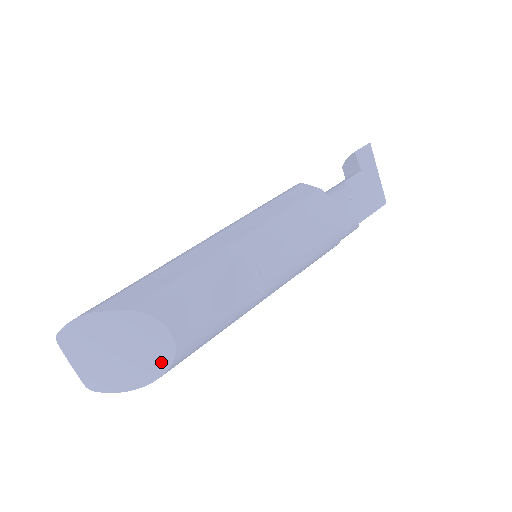
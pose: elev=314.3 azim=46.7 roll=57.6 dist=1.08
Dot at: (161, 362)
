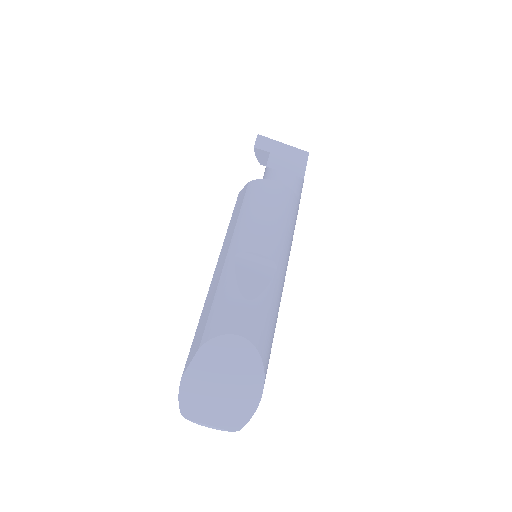
Dot at: (253, 361)
